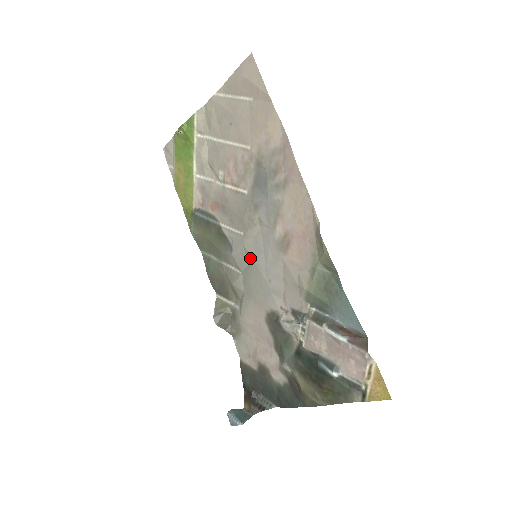
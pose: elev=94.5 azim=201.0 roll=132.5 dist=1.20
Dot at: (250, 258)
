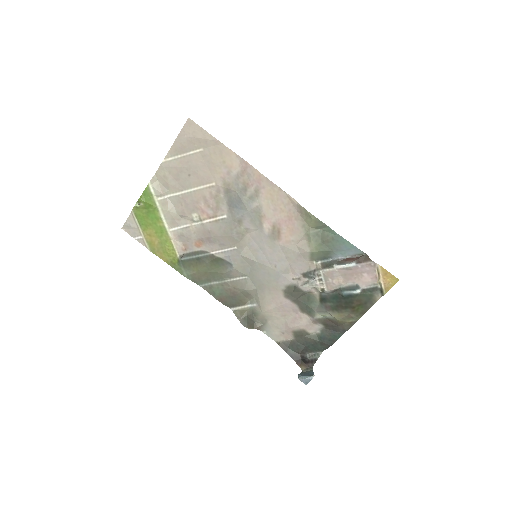
Dot at: (251, 261)
